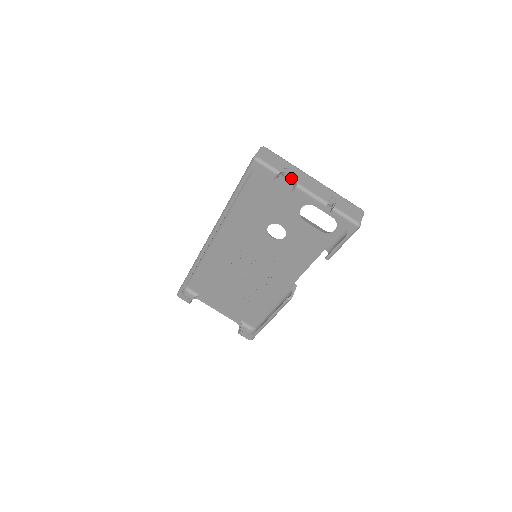
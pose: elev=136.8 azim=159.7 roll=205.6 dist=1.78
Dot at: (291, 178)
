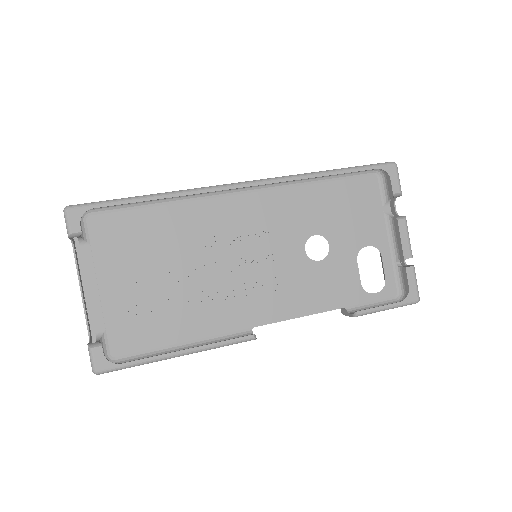
Dot at: (388, 212)
